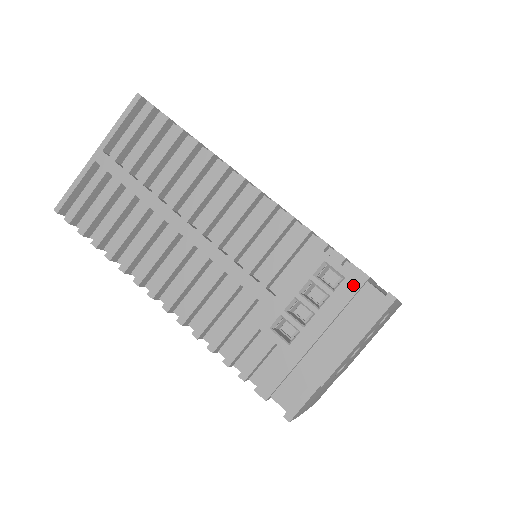
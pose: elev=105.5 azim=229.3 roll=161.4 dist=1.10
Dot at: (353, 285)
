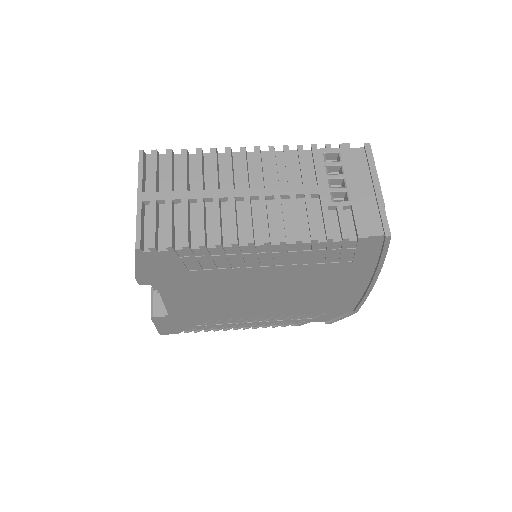
Dot at: (346, 152)
